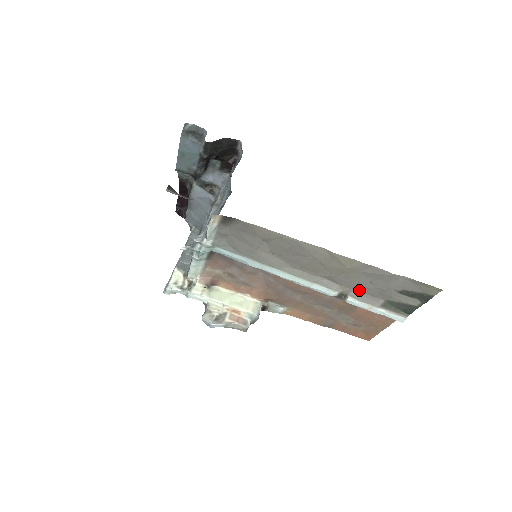
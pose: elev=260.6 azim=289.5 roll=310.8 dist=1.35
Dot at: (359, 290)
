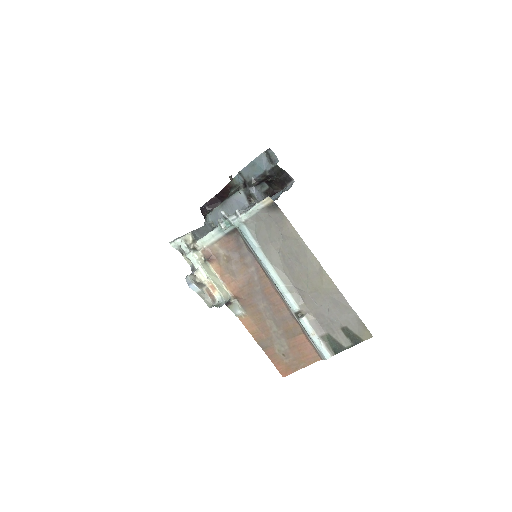
Dot at: (315, 314)
